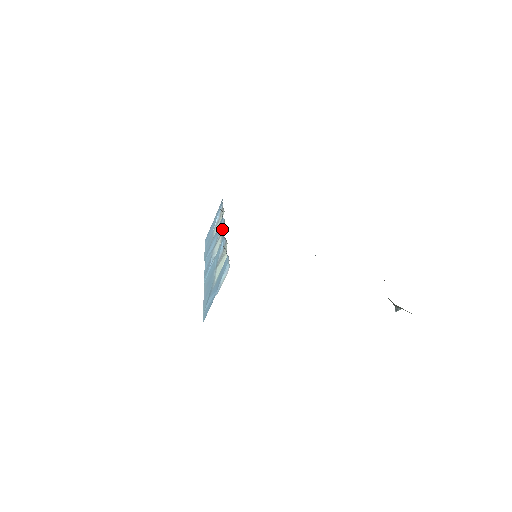
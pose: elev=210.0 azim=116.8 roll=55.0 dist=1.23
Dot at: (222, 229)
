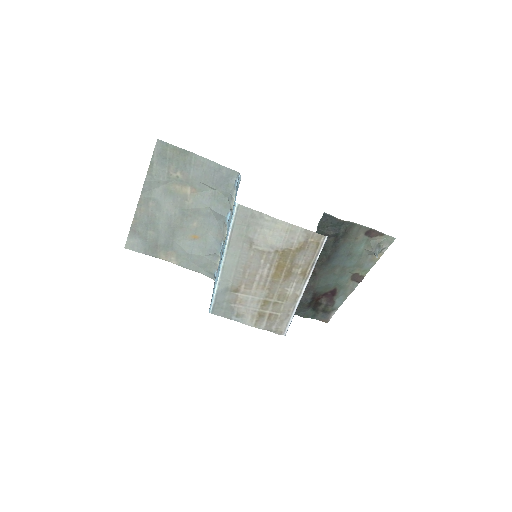
Dot at: occluded
